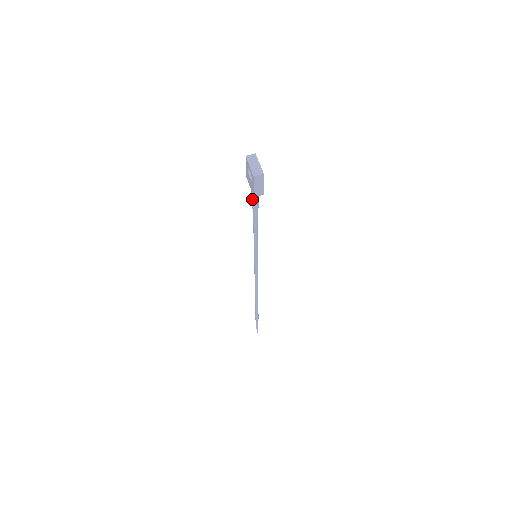
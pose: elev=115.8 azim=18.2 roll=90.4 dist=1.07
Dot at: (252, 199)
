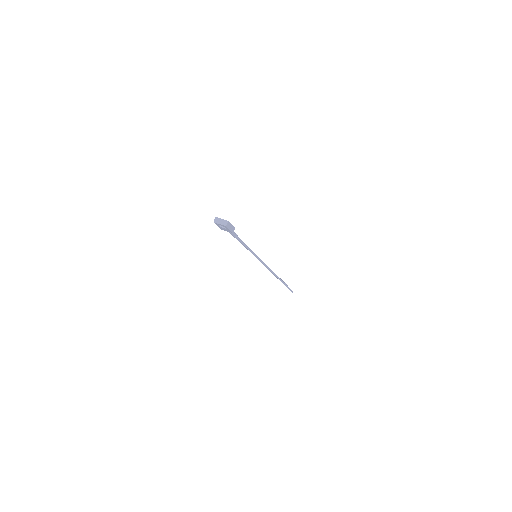
Dot at: (232, 235)
